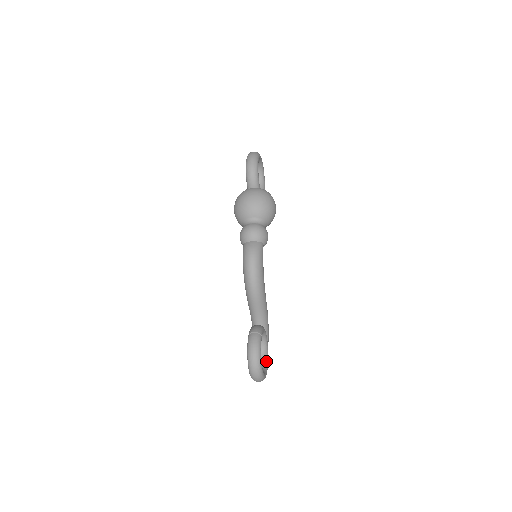
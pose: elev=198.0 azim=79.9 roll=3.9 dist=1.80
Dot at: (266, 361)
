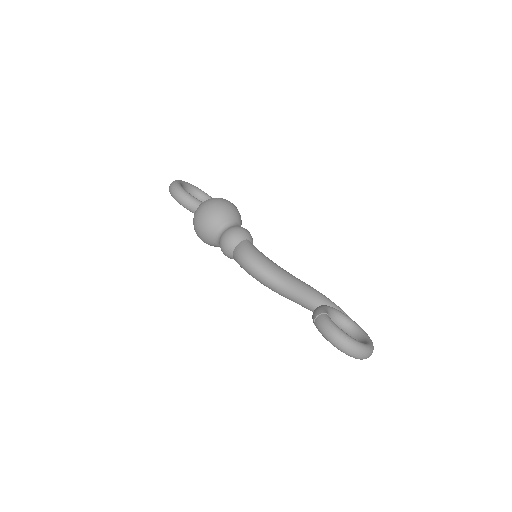
Dot at: (360, 331)
